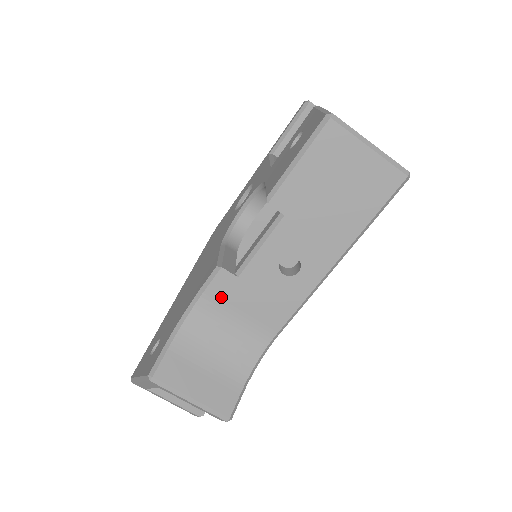
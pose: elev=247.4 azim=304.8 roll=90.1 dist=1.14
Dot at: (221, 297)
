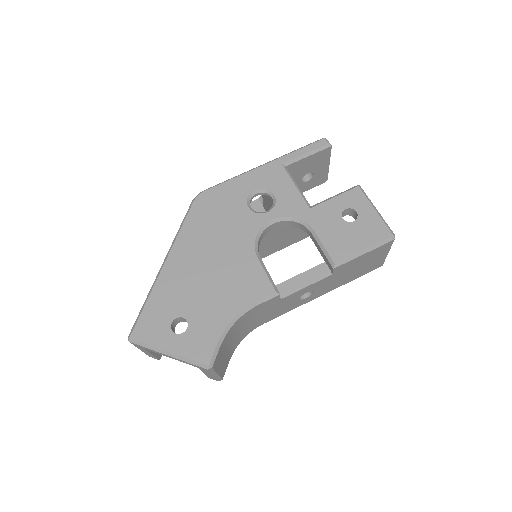
Dot at: (261, 308)
